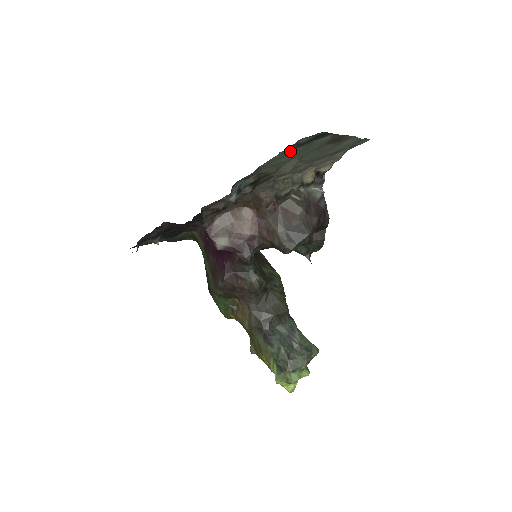
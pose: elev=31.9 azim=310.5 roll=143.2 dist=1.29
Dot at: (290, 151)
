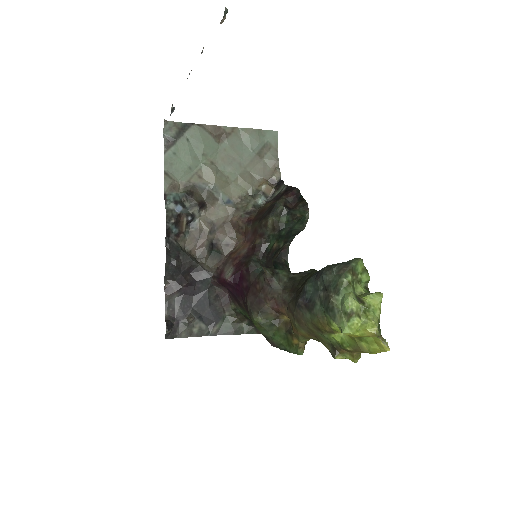
Dot at: (174, 149)
